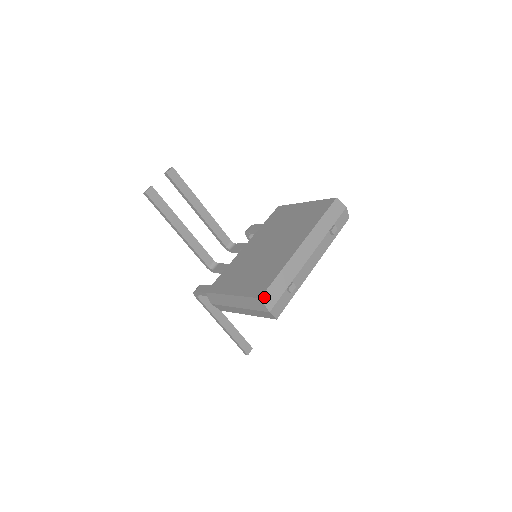
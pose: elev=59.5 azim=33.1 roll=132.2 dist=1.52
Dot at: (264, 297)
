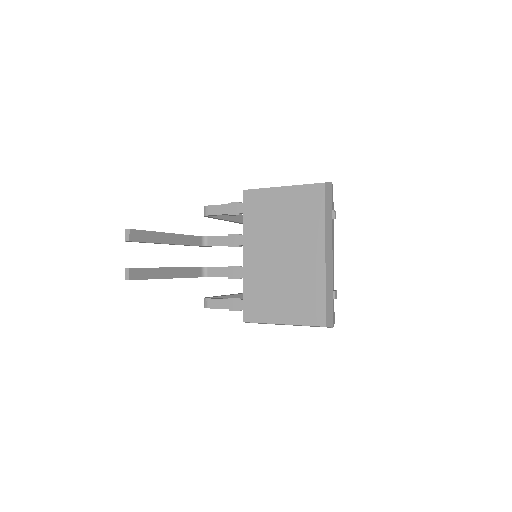
Dot at: (327, 323)
